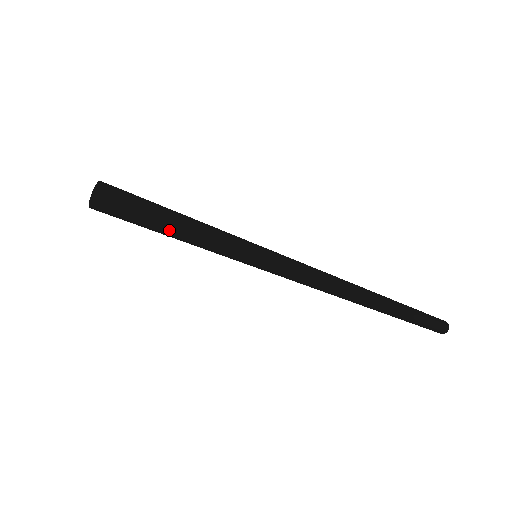
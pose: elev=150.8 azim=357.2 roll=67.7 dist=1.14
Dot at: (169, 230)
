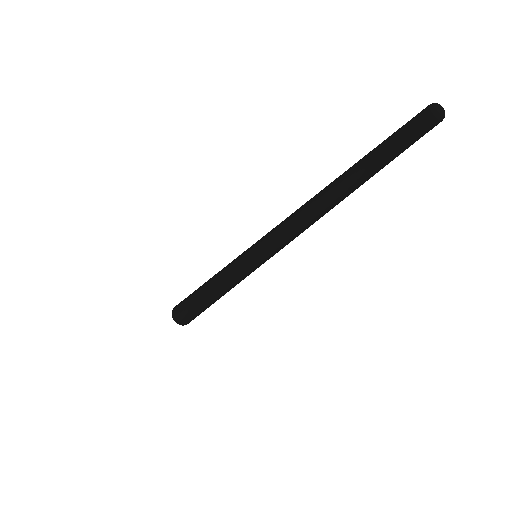
Dot at: (203, 289)
